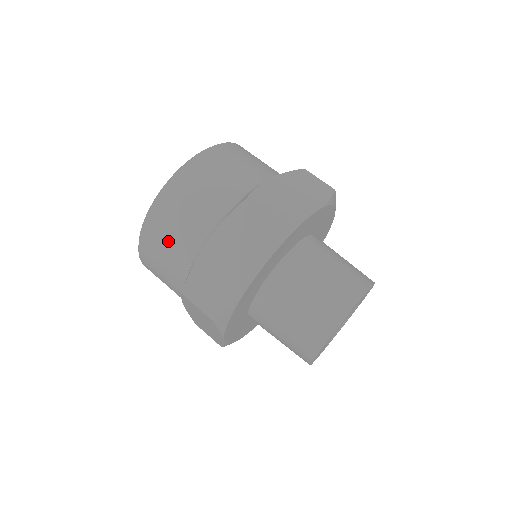
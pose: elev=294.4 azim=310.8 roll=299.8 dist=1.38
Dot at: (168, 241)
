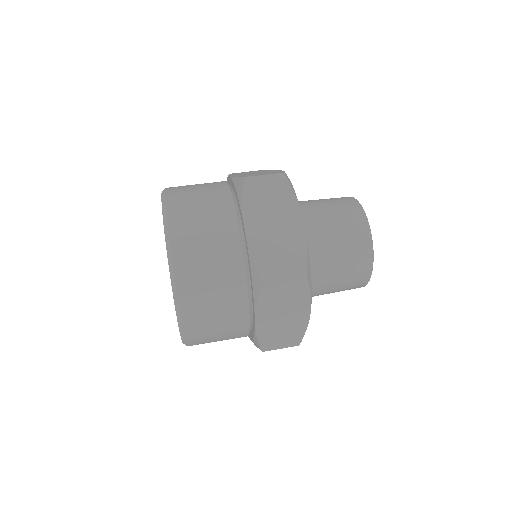
Dot at: (218, 336)
